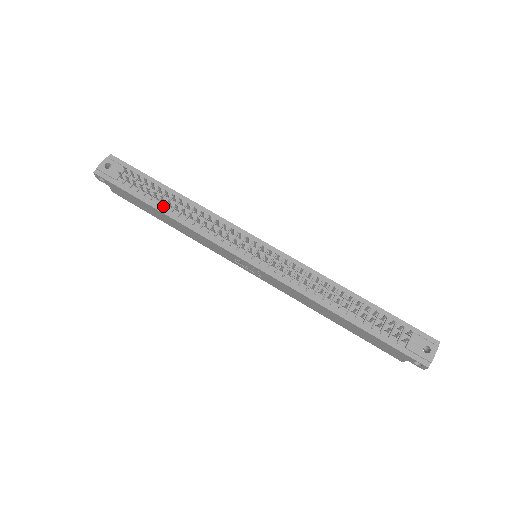
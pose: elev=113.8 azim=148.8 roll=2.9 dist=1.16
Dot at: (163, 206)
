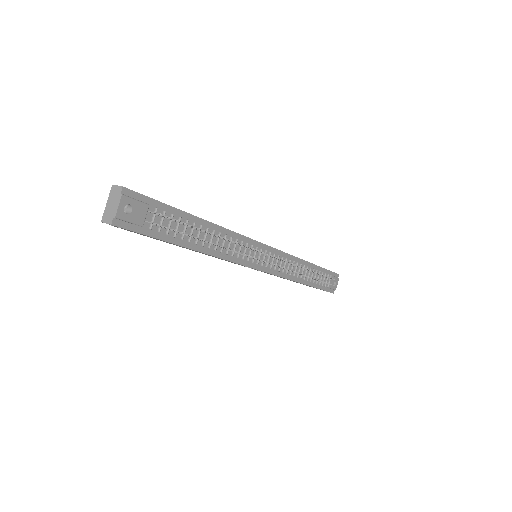
Dot at: (194, 242)
